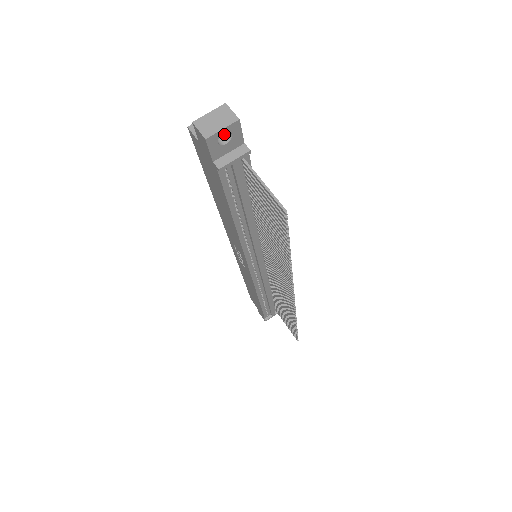
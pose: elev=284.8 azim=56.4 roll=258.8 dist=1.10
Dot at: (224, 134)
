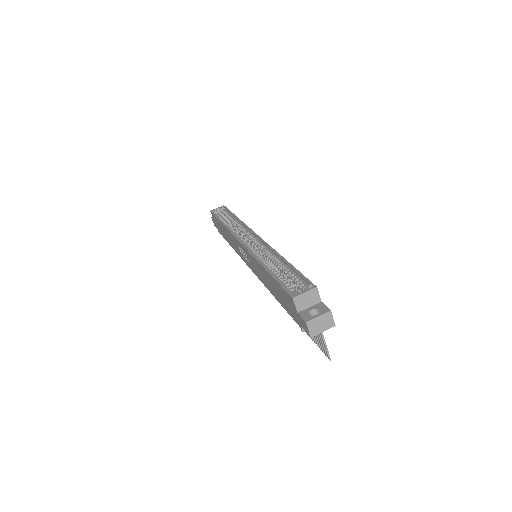
Dot at: occluded
